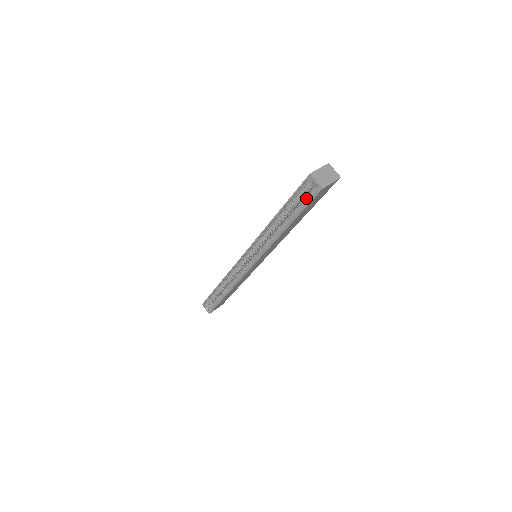
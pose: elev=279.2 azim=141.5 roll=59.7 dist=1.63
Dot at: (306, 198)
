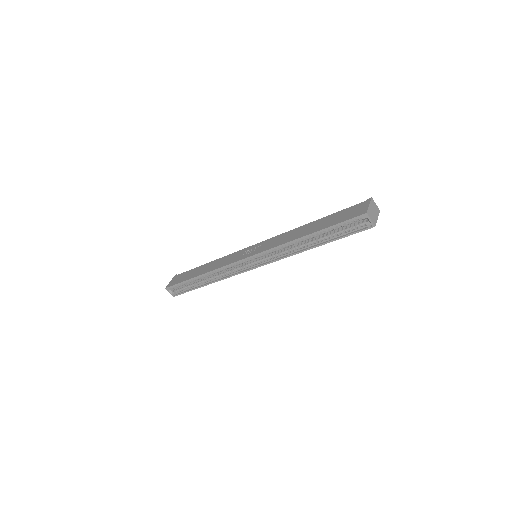
Dot at: (351, 229)
